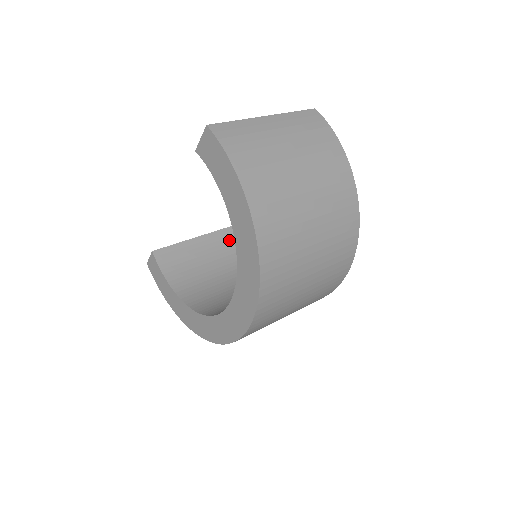
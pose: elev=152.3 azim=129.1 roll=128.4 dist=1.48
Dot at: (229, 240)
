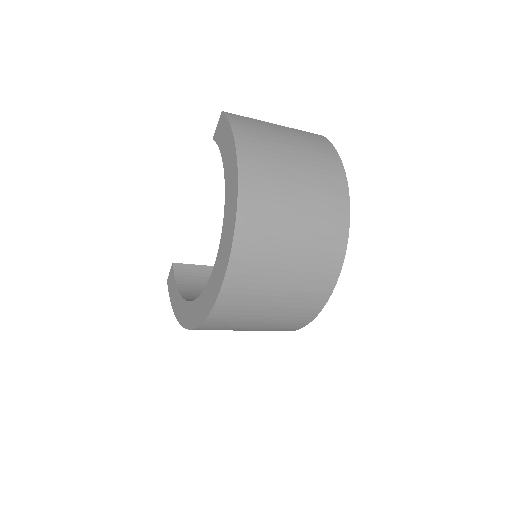
Dot at: occluded
